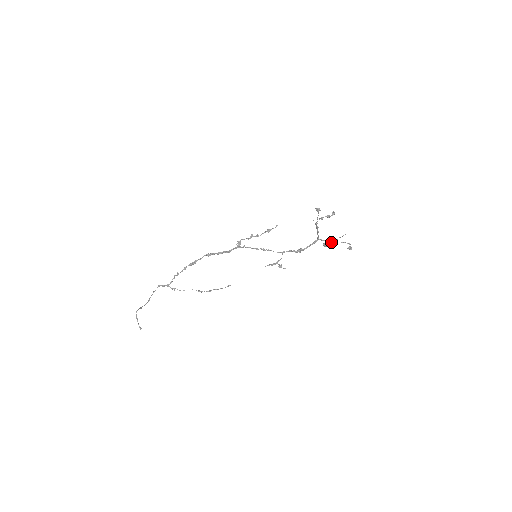
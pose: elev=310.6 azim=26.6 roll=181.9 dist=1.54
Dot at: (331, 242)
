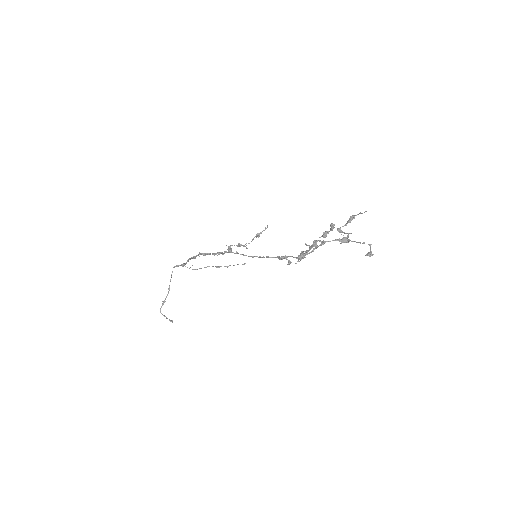
Dot at: (343, 242)
